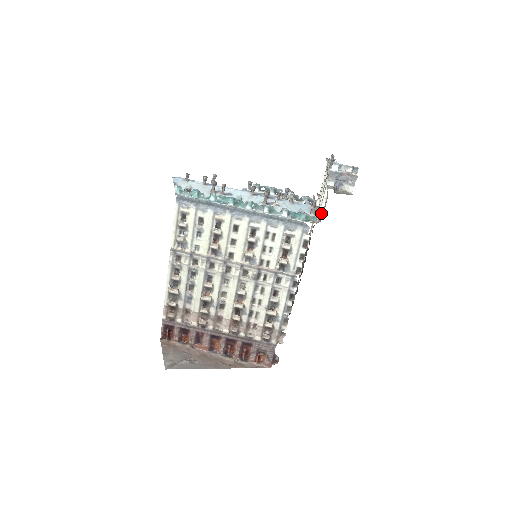
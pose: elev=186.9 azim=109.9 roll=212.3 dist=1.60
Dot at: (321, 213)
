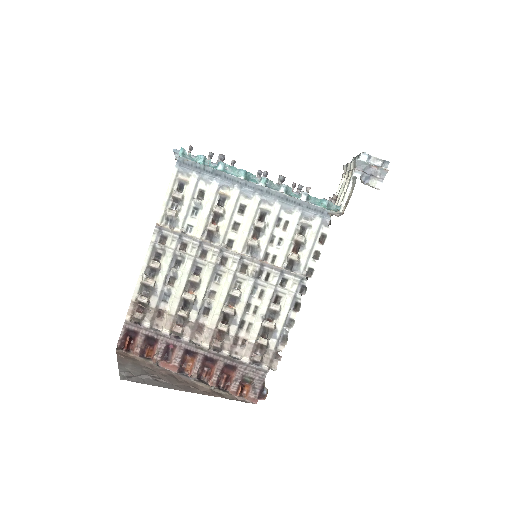
Dot at: (341, 209)
